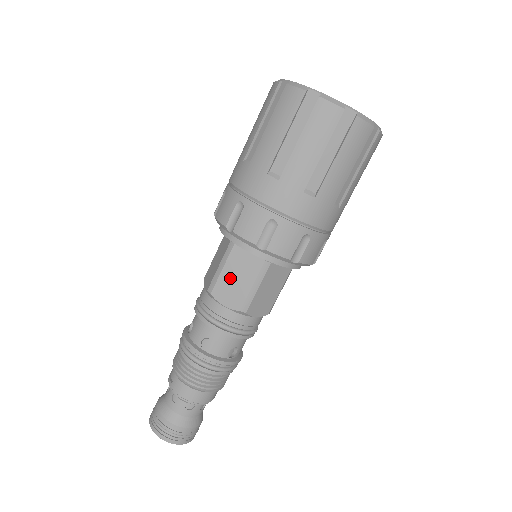
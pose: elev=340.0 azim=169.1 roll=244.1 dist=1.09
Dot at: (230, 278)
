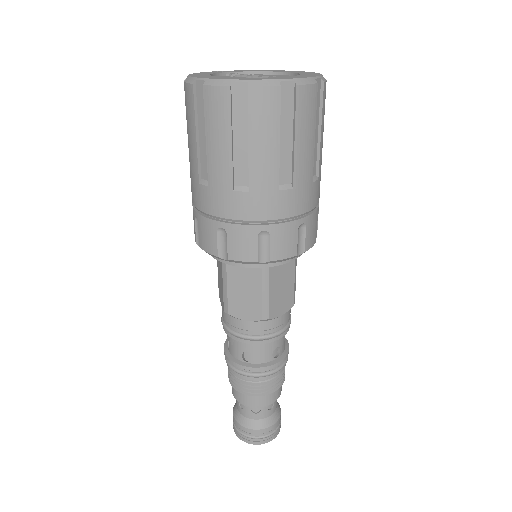
Dot at: (219, 278)
